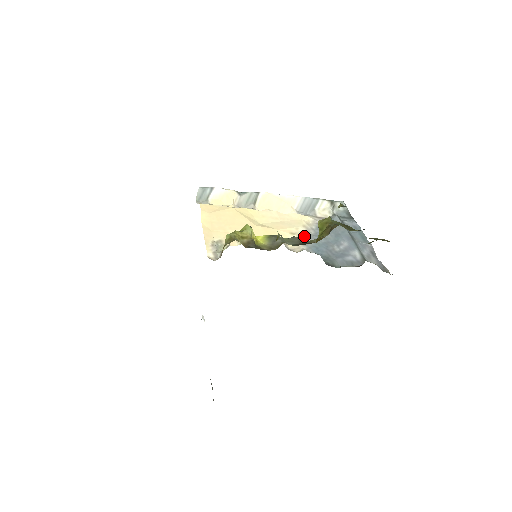
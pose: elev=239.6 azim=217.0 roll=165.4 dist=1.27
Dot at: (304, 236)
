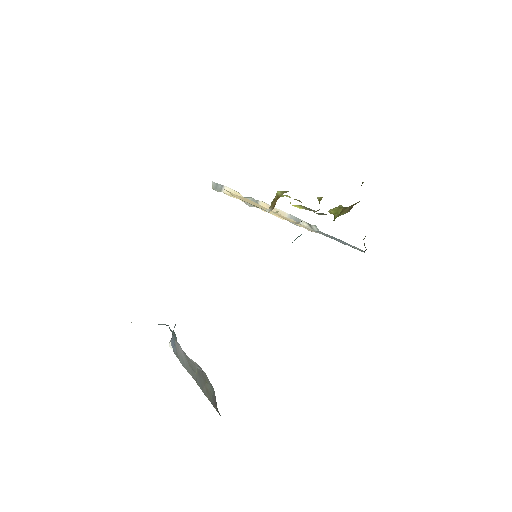
Dot at: occluded
